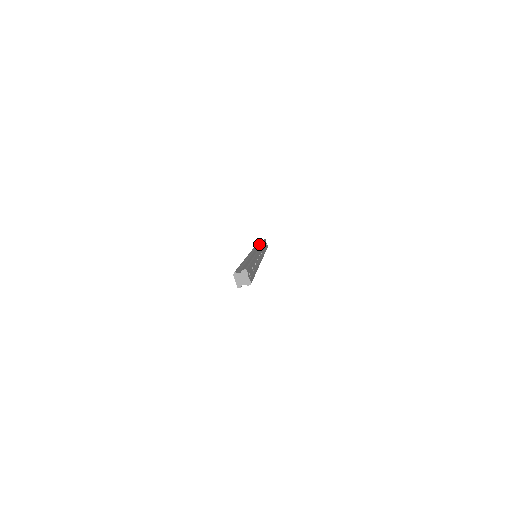
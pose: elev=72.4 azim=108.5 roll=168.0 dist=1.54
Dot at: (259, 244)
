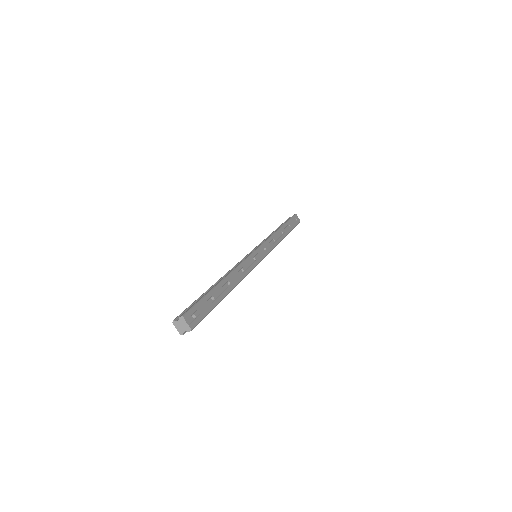
Dot at: occluded
